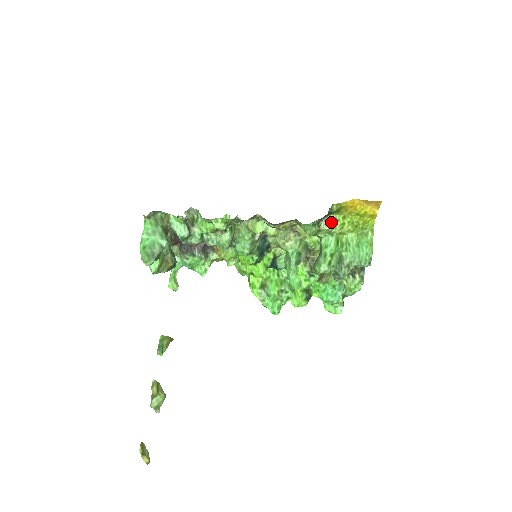
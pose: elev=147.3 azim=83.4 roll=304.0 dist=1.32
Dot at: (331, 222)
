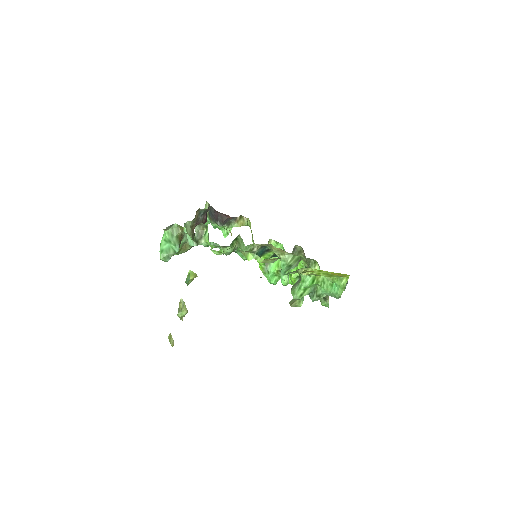
Dot at: occluded
